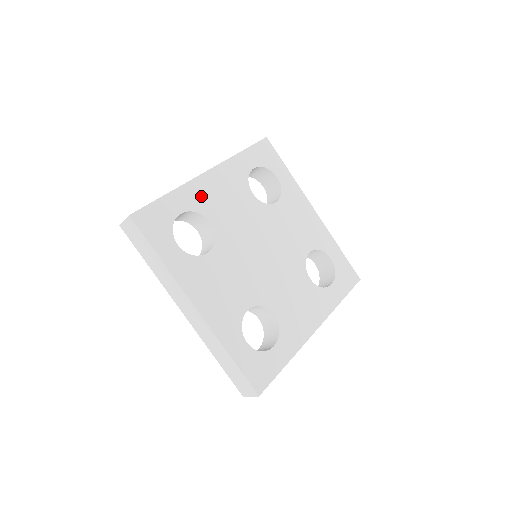
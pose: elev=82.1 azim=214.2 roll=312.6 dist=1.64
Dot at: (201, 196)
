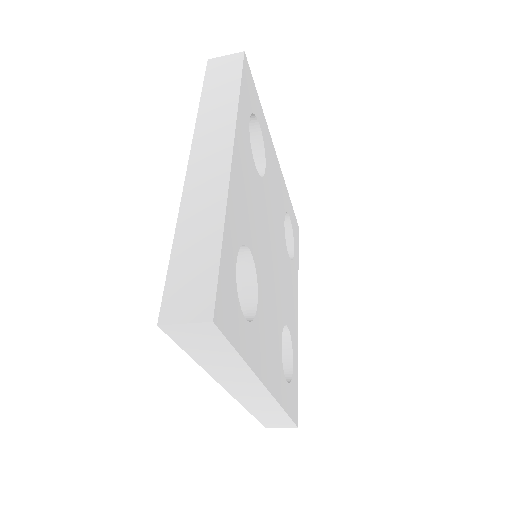
Dot at: (270, 151)
